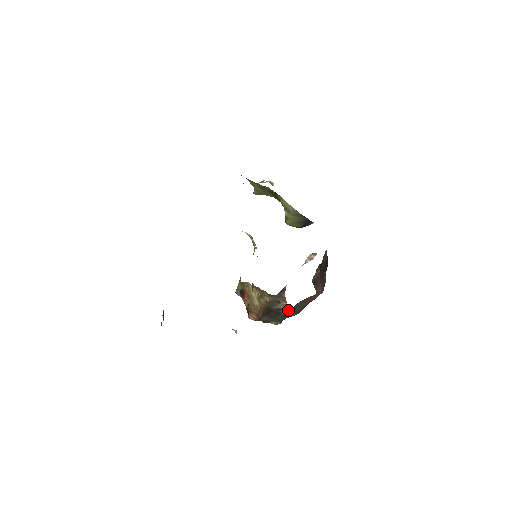
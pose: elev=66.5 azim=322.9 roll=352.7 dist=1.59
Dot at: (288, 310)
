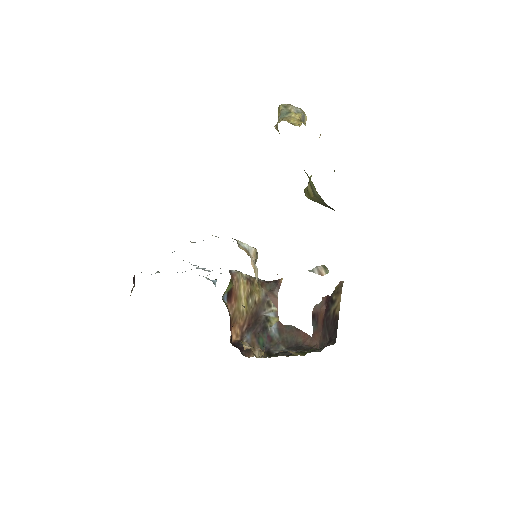
Dot at: (276, 329)
